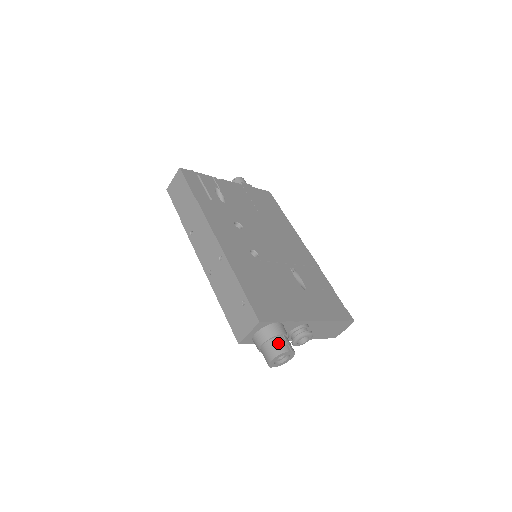
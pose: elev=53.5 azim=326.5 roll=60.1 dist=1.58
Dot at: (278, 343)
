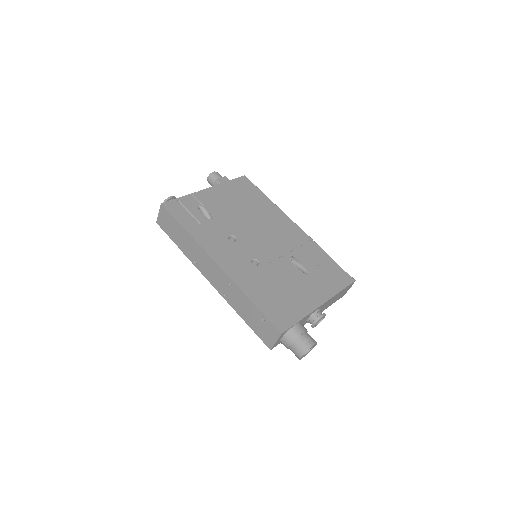
Dot at: (302, 343)
